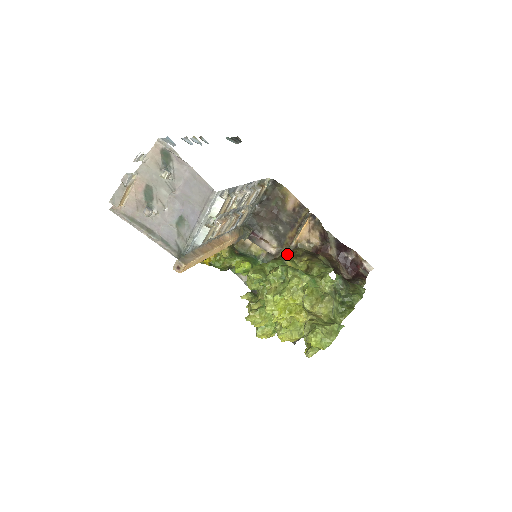
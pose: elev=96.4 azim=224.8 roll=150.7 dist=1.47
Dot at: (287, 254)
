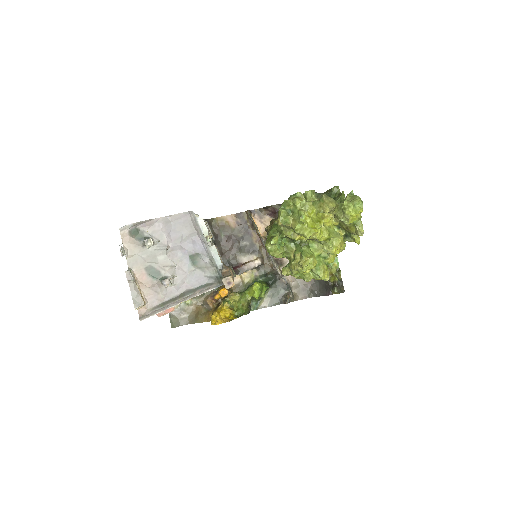
Dot at: (270, 226)
